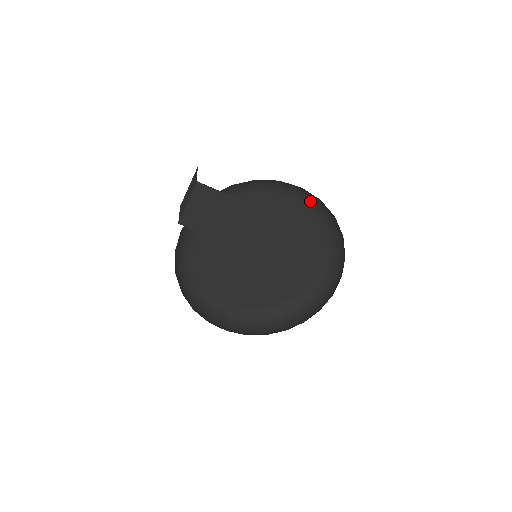
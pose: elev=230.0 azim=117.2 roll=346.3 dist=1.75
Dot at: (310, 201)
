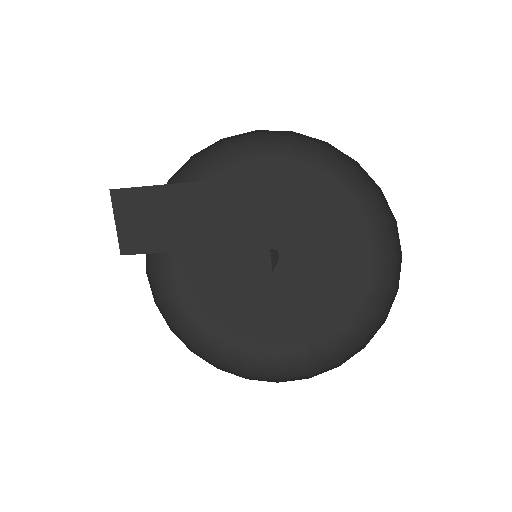
Dot at: (291, 146)
